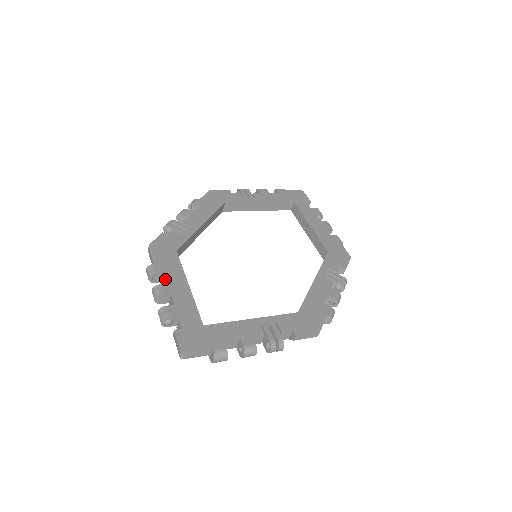
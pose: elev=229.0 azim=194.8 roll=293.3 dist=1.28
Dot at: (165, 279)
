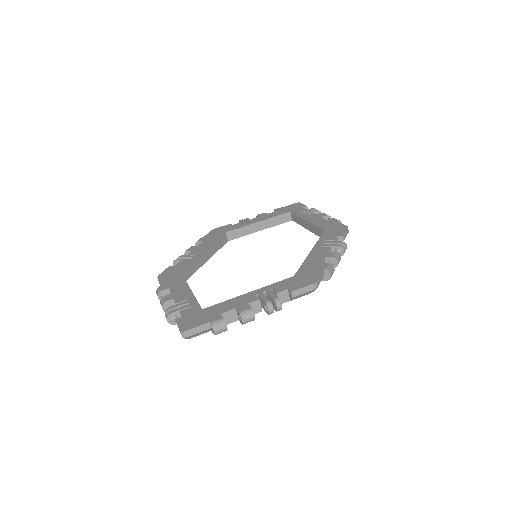
Dot at: (171, 292)
